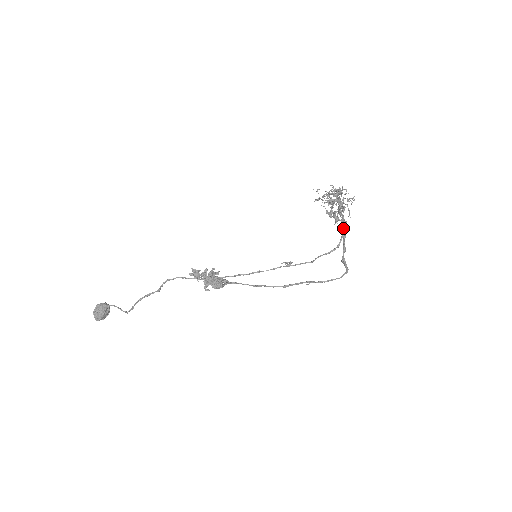
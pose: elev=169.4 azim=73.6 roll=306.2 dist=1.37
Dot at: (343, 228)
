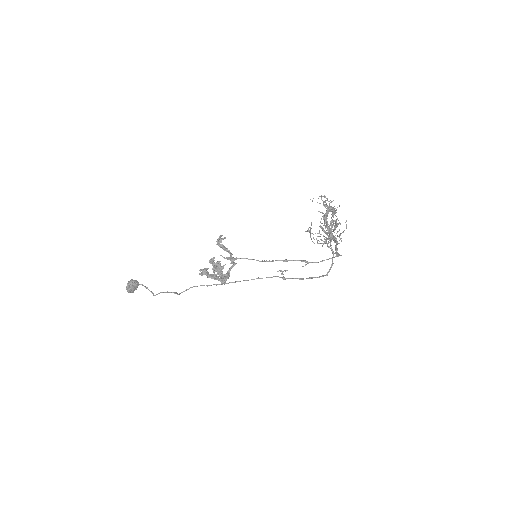
Dot at: (335, 241)
